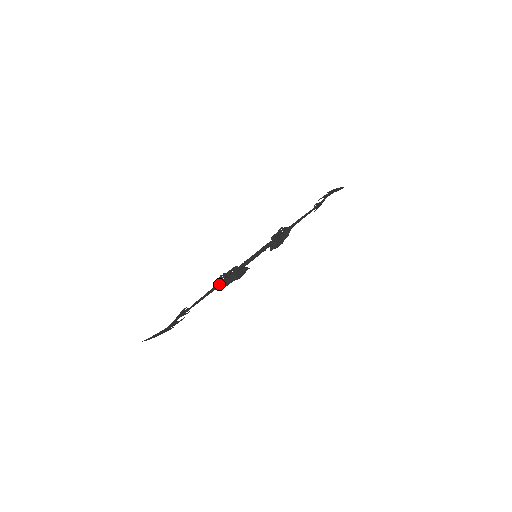
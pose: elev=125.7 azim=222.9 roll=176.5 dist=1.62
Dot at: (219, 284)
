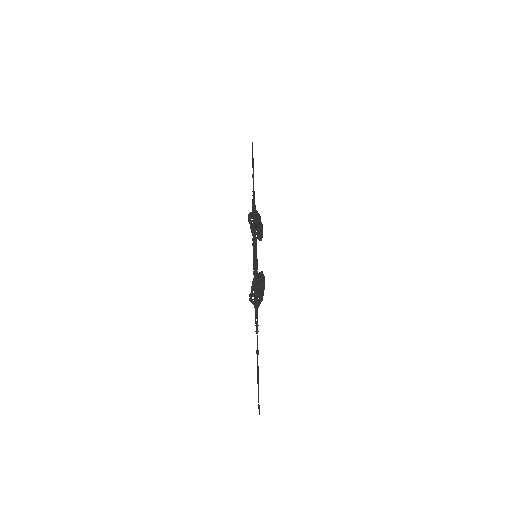
Dot at: (257, 306)
